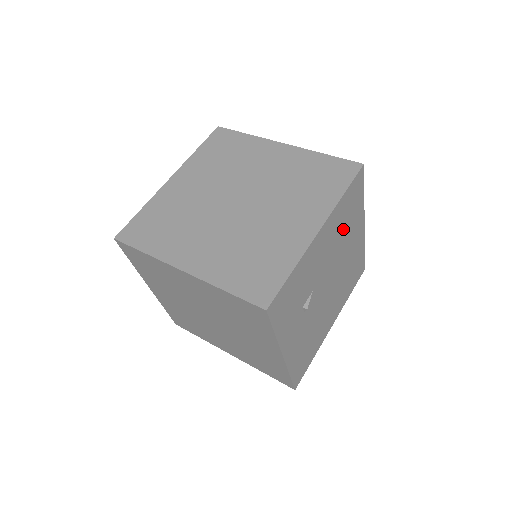
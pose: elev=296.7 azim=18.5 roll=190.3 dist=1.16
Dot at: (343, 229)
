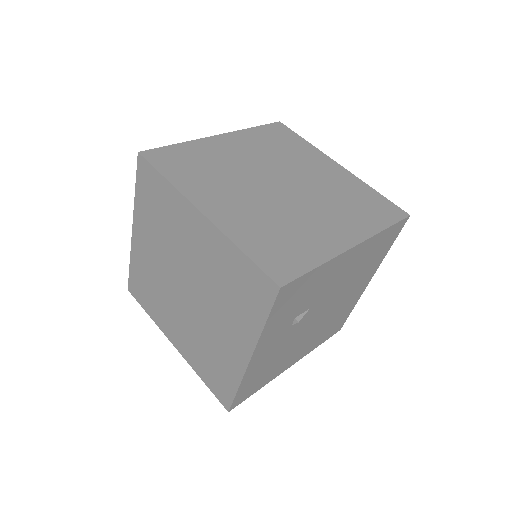
Dot at: (362, 266)
